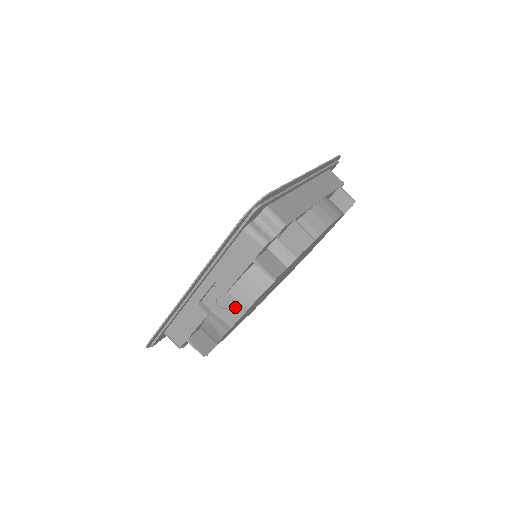
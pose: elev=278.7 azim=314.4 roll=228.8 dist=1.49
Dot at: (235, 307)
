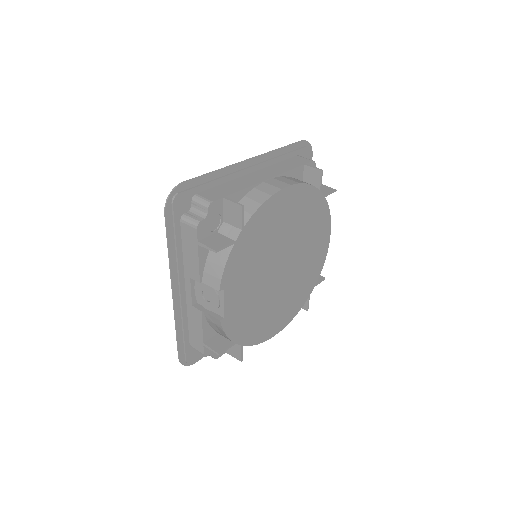
Dot at: (215, 295)
